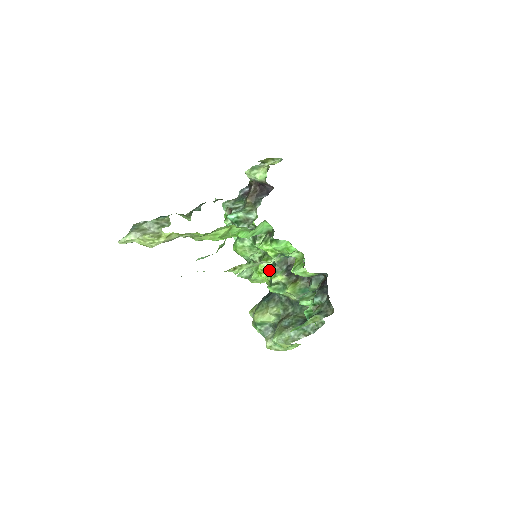
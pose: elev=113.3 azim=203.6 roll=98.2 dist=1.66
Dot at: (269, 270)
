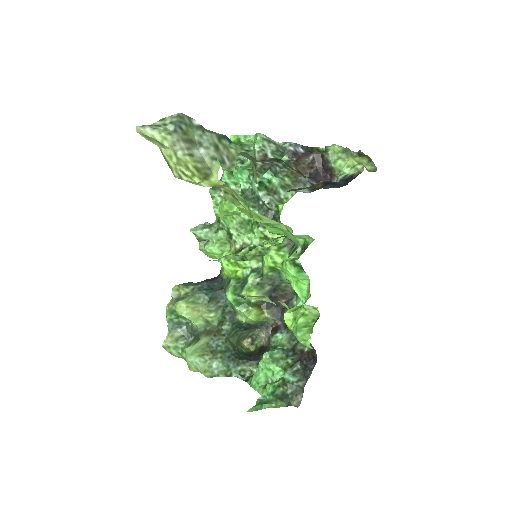
Dot at: (244, 268)
